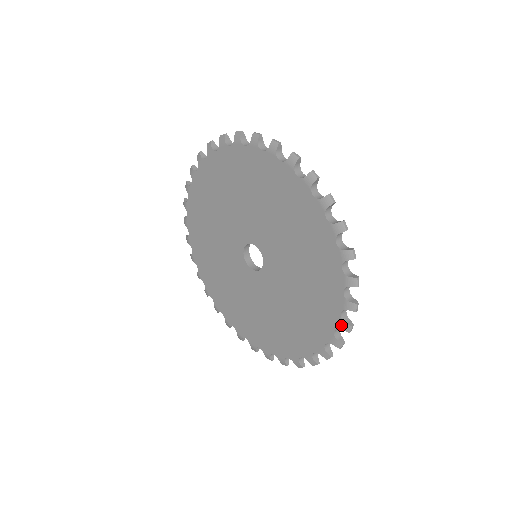
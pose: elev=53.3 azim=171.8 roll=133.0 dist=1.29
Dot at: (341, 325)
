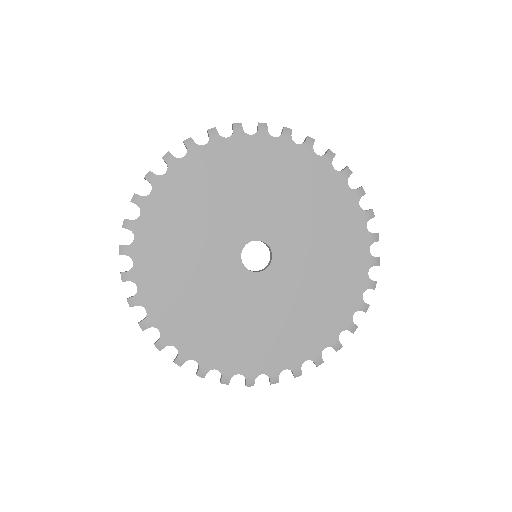
Dot at: (361, 306)
